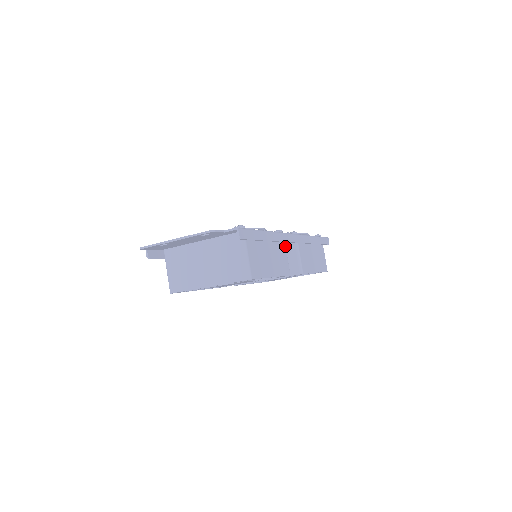
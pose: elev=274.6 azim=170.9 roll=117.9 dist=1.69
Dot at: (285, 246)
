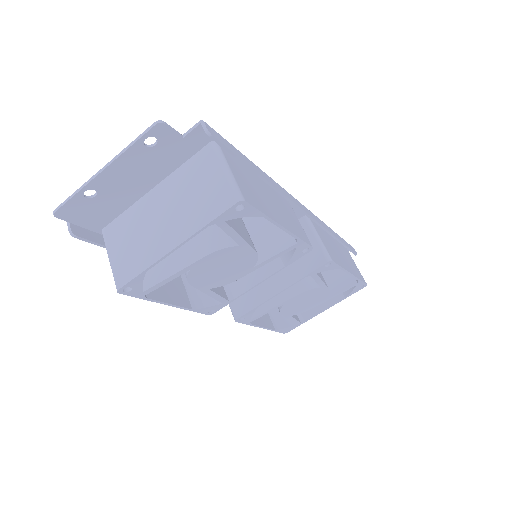
Dot at: (293, 211)
